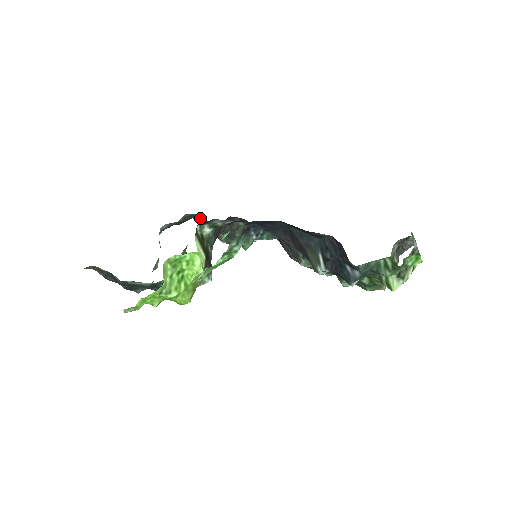
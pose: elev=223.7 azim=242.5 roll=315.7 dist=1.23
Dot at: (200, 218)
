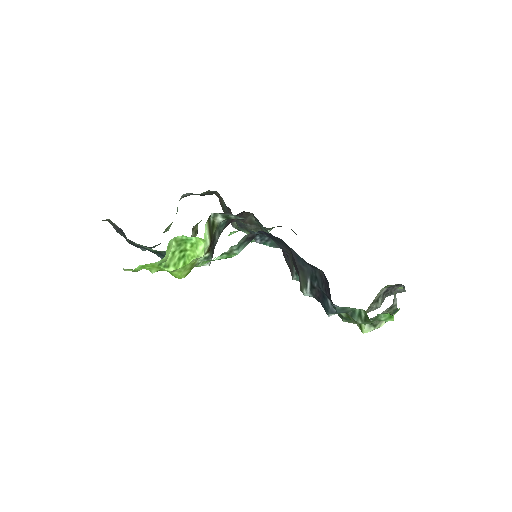
Dot at: (221, 197)
